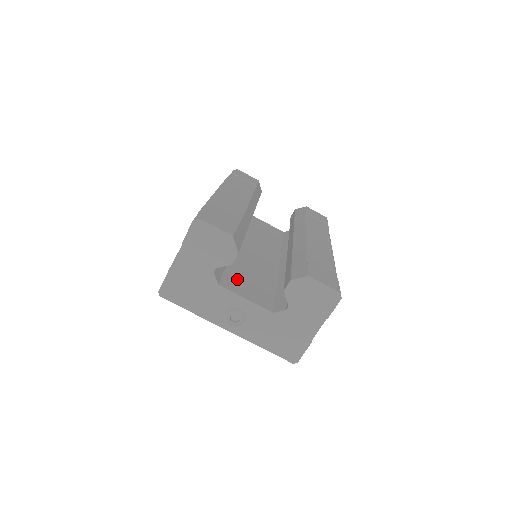
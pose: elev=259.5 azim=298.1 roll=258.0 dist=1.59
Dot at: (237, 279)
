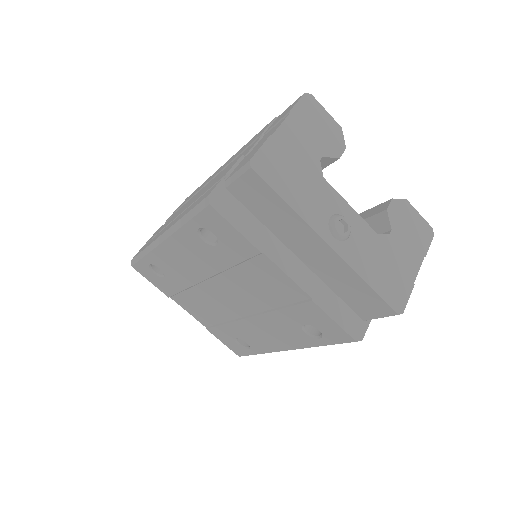
Dot at: occluded
